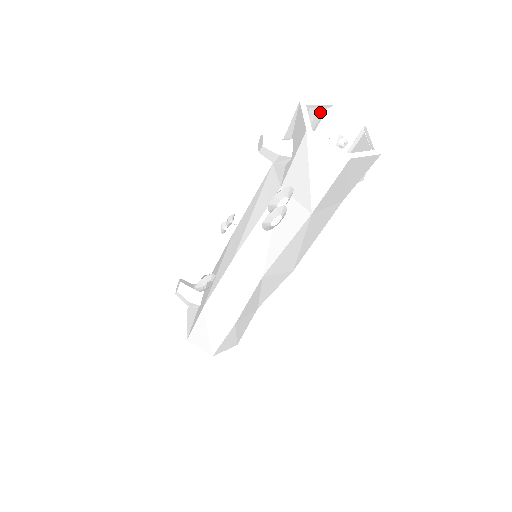
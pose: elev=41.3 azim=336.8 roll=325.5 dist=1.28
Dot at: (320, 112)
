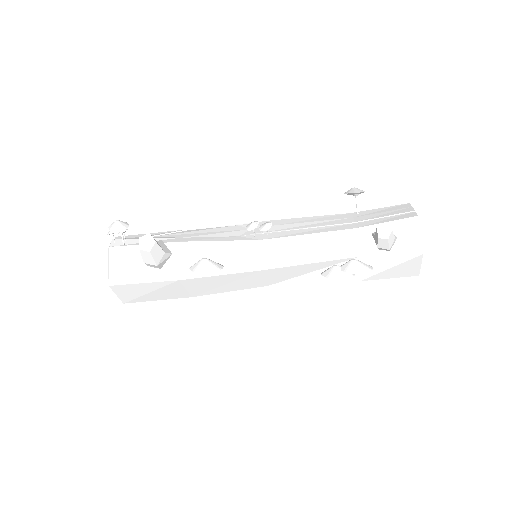
Dot at: (401, 208)
